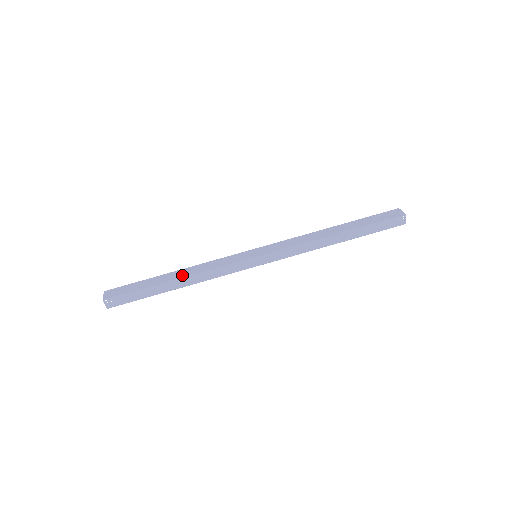
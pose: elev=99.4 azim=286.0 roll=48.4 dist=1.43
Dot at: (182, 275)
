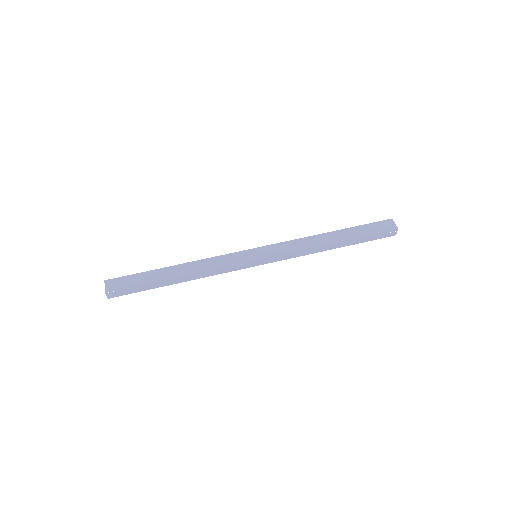
Dot at: (184, 272)
